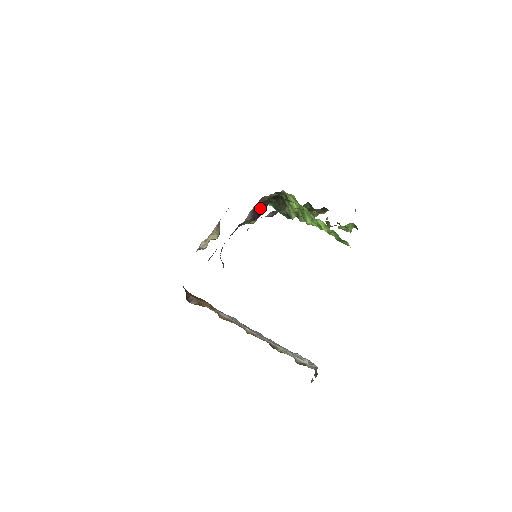
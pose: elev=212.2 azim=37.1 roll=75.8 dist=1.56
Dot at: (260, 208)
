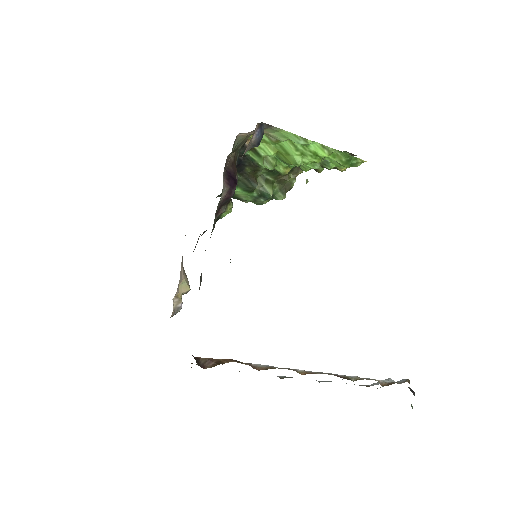
Dot at: (231, 174)
